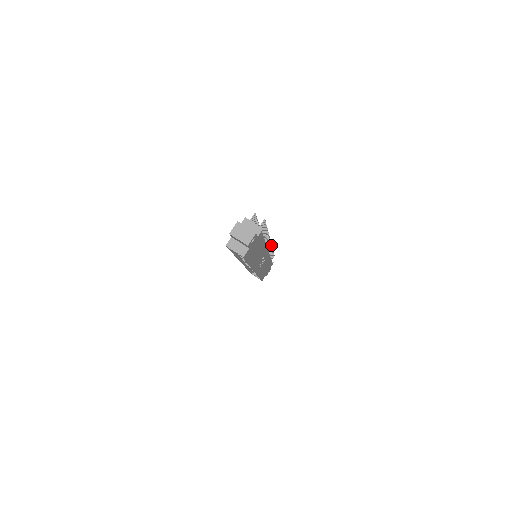
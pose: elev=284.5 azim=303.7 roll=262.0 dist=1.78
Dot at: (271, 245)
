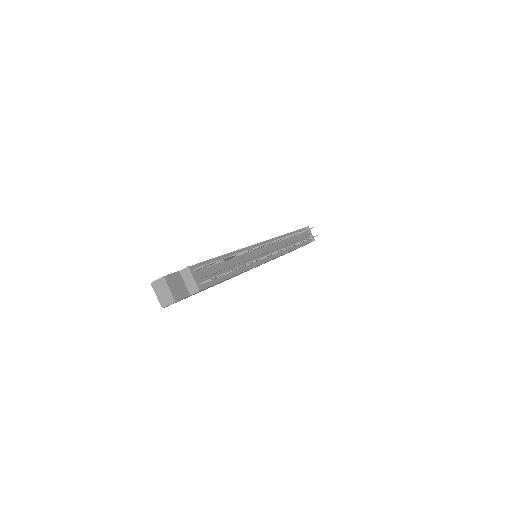
Dot at: (288, 247)
